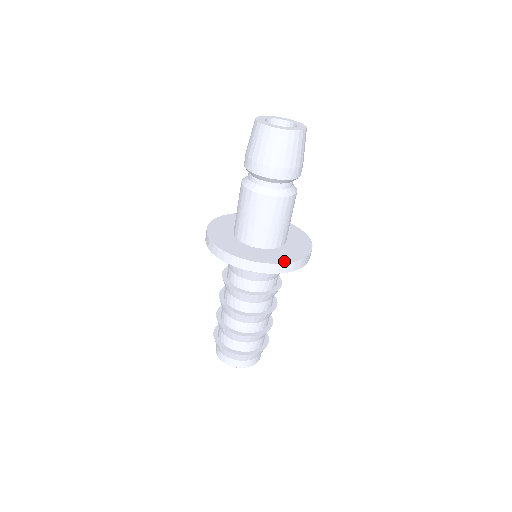
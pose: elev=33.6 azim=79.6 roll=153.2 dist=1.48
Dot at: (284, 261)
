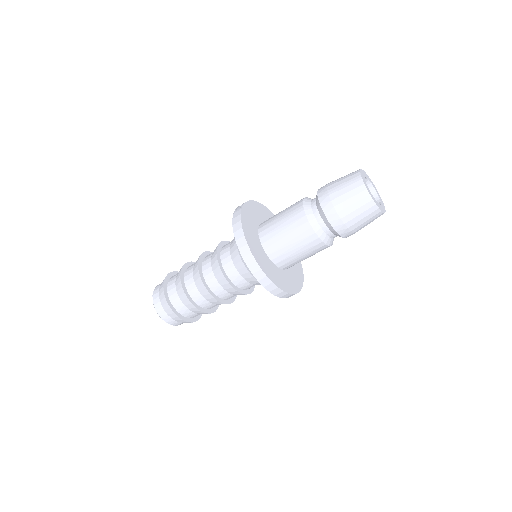
Dot at: (291, 291)
